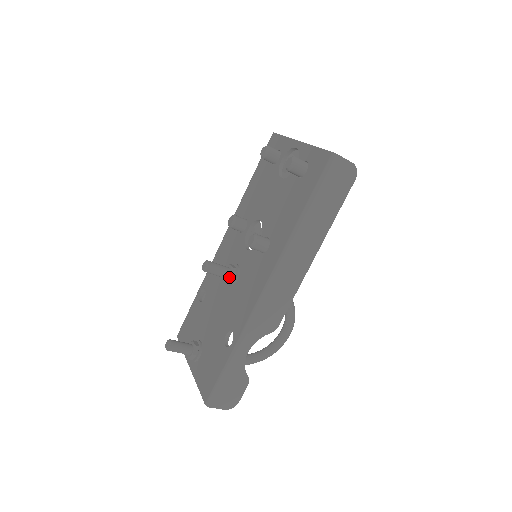
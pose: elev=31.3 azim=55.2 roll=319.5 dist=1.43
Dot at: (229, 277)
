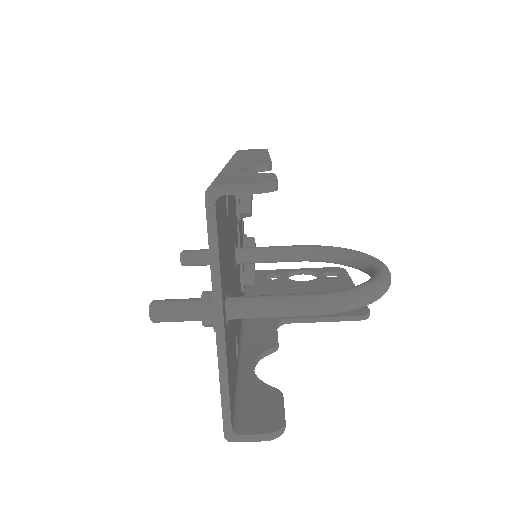
Dot at: occluded
